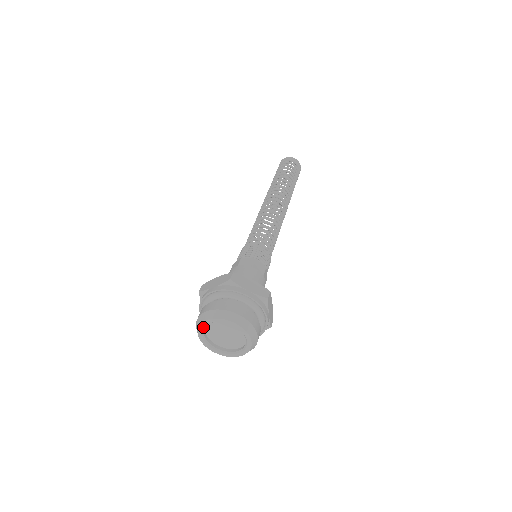
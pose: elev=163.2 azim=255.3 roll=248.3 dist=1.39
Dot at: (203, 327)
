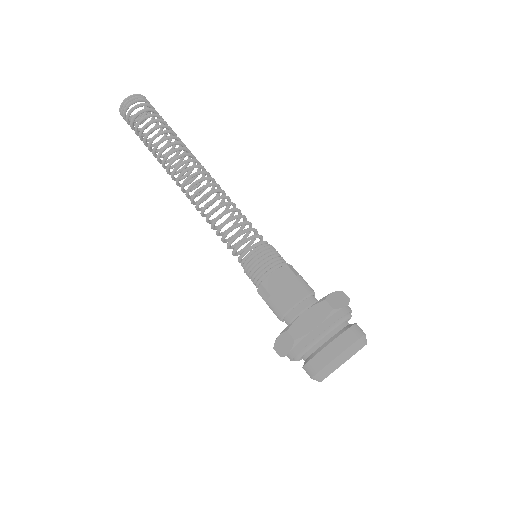
Dot at: occluded
